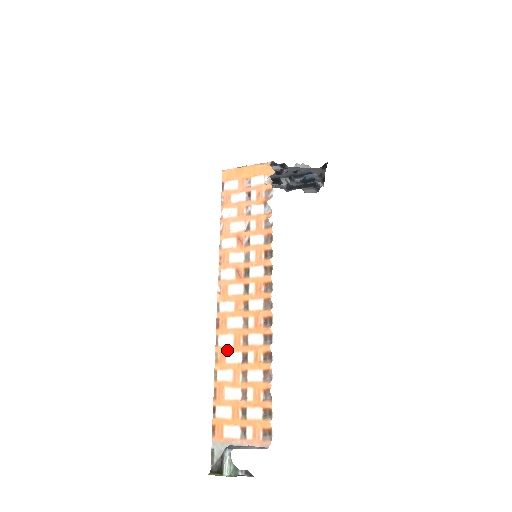
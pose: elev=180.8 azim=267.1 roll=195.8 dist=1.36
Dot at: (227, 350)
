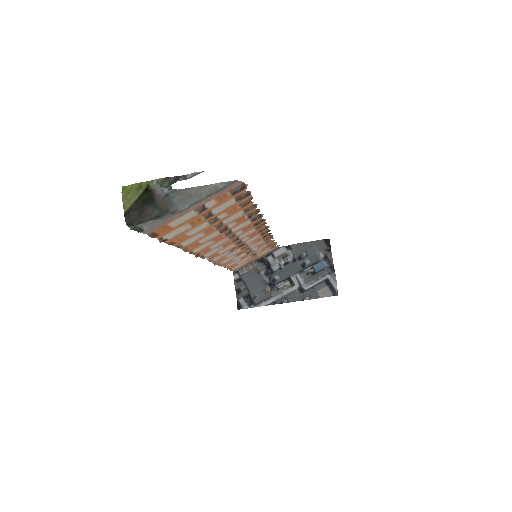
Dot at: (203, 243)
